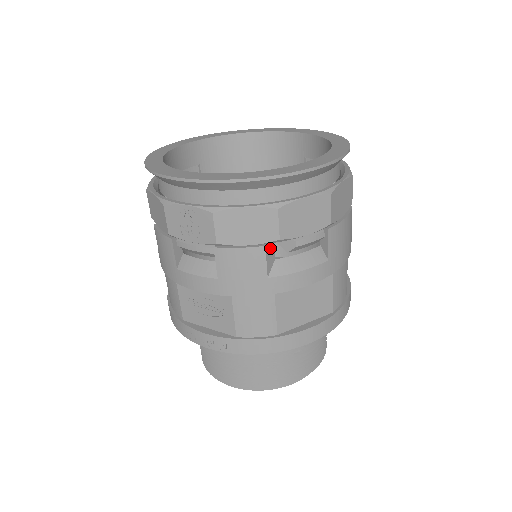
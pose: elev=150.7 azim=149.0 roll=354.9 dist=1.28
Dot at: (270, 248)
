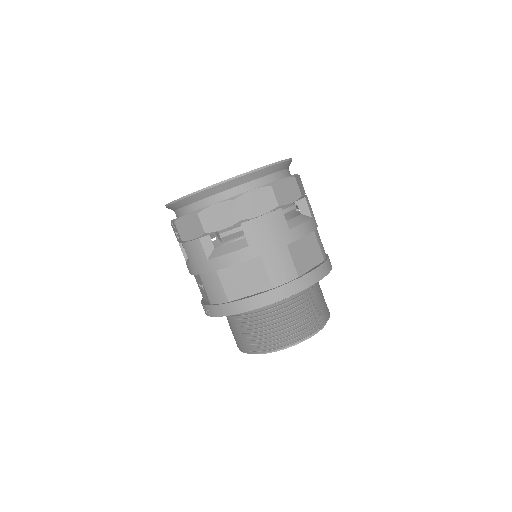
Dot at: (206, 240)
